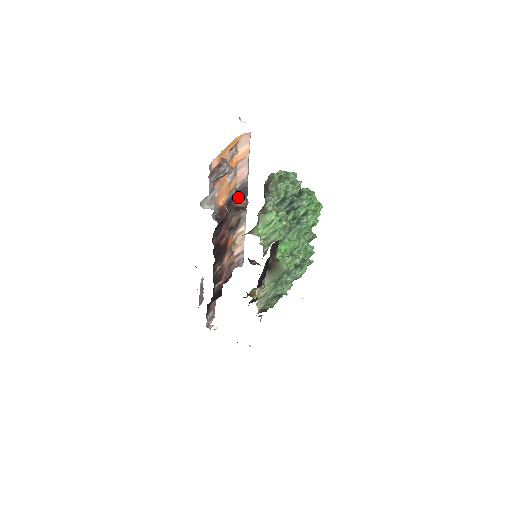
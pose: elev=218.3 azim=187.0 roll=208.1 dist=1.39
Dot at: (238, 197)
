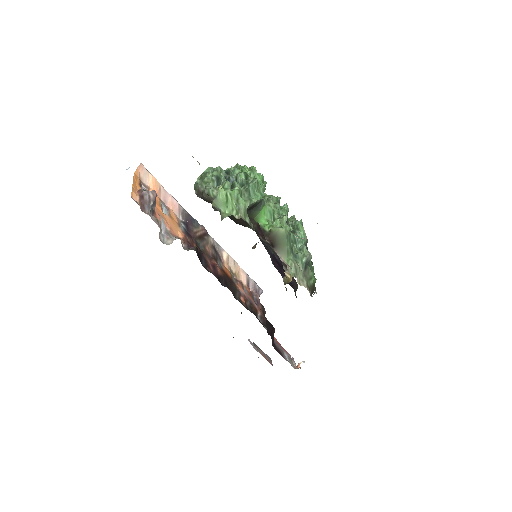
Dot at: (191, 227)
